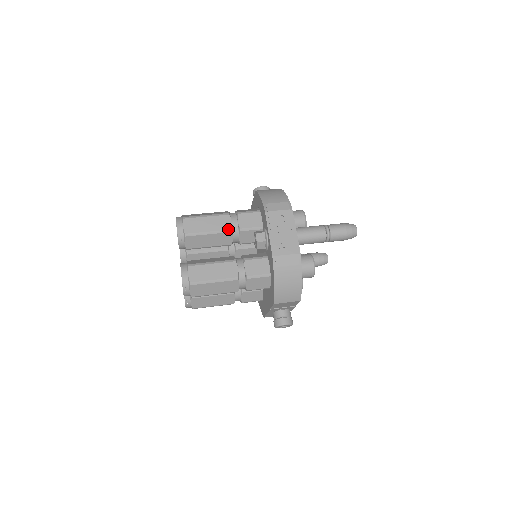
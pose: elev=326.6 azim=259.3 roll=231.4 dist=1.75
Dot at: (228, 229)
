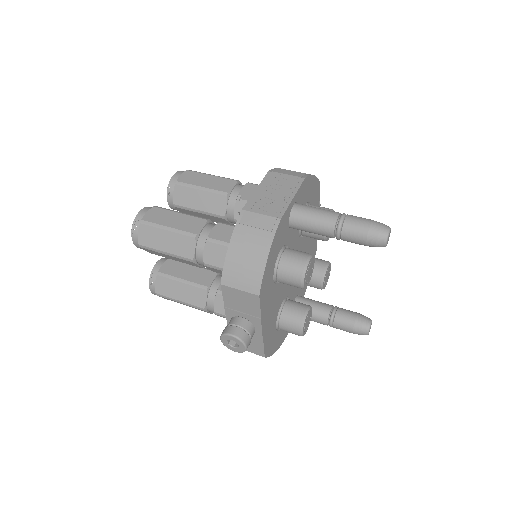
Dot at: (225, 191)
